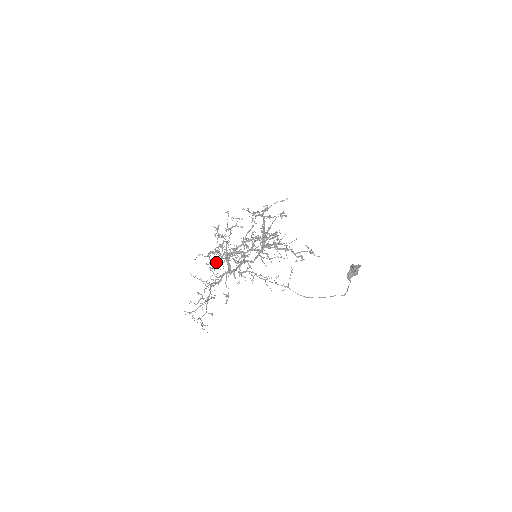
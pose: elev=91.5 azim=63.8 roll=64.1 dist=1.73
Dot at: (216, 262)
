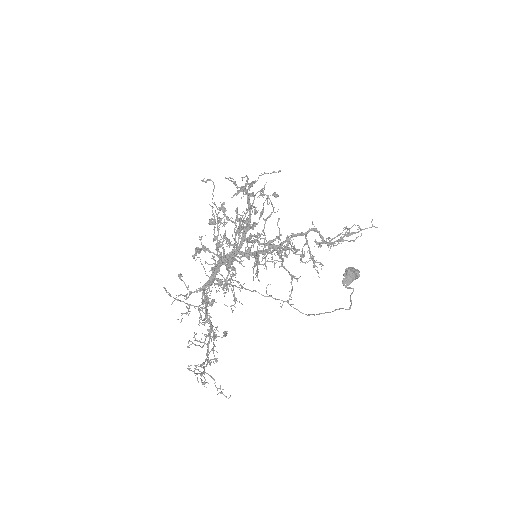
Dot at: (232, 269)
